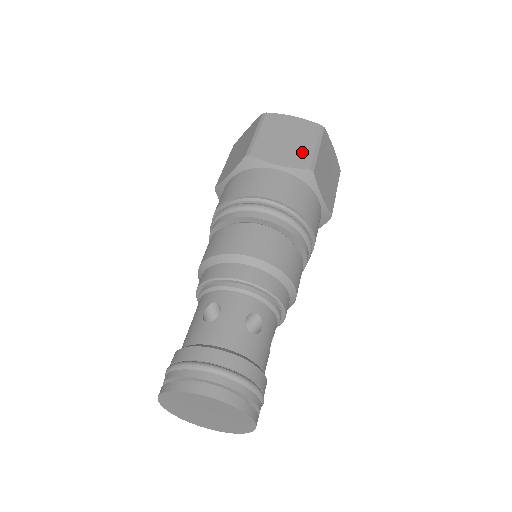
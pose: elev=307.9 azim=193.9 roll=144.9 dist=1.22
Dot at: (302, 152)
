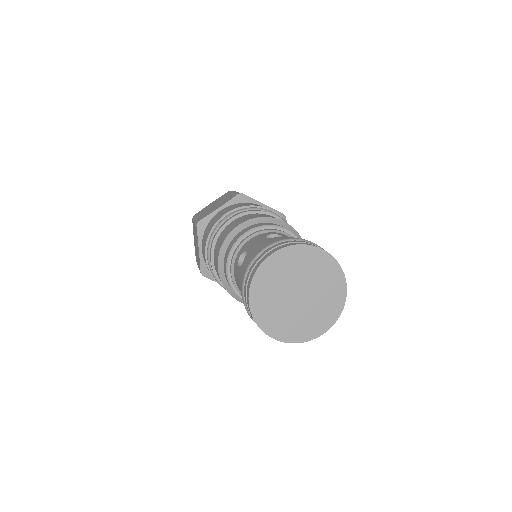
Dot at: occluded
